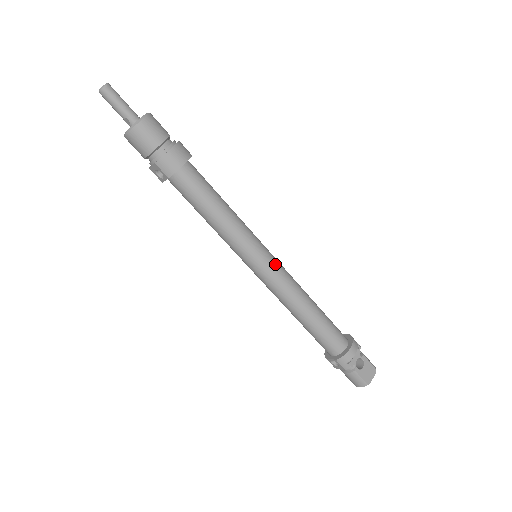
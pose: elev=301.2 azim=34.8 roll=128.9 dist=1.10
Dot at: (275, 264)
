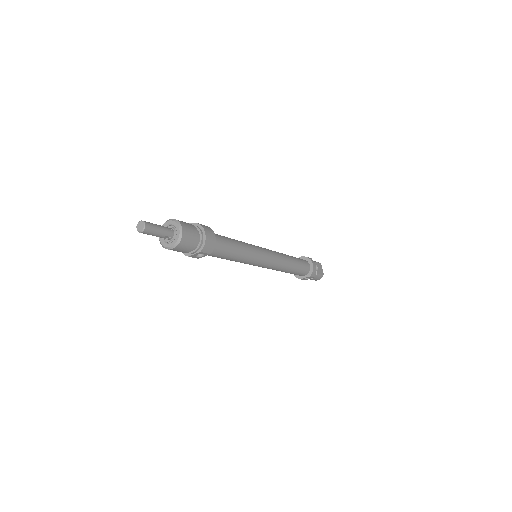
Dot at: (270, 252)
